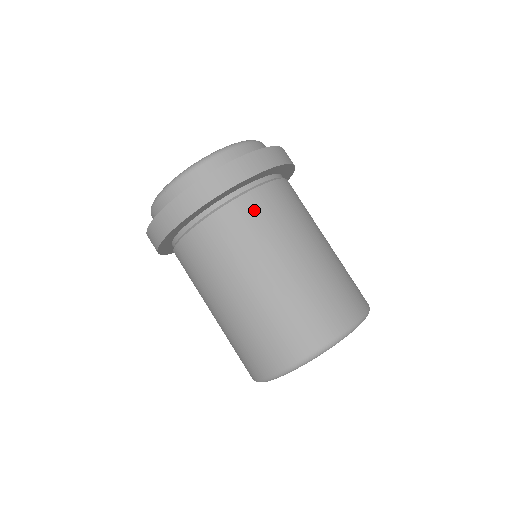
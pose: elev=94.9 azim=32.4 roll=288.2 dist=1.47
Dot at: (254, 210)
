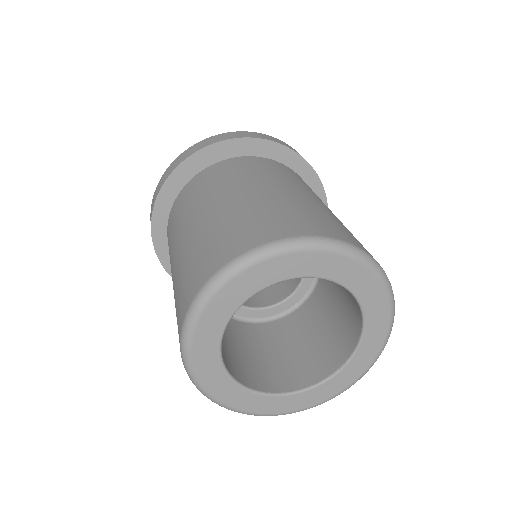
Dot at: occluded
